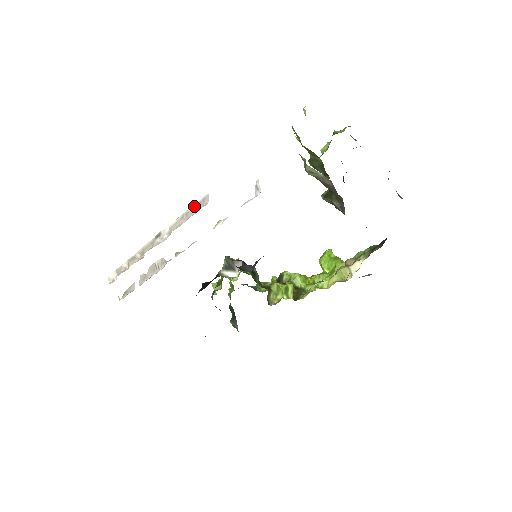
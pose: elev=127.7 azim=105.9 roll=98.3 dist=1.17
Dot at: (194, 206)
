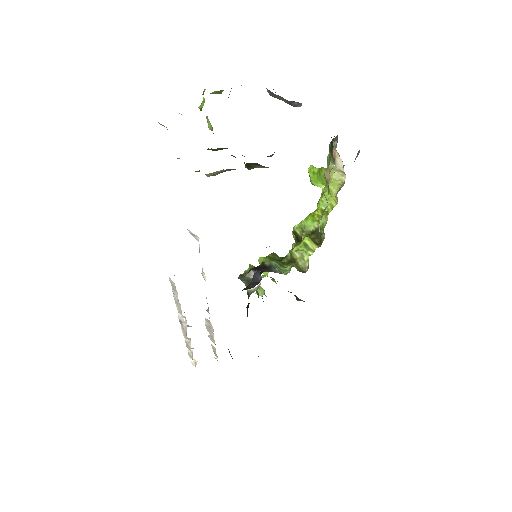
Dot at: (173, 291)
